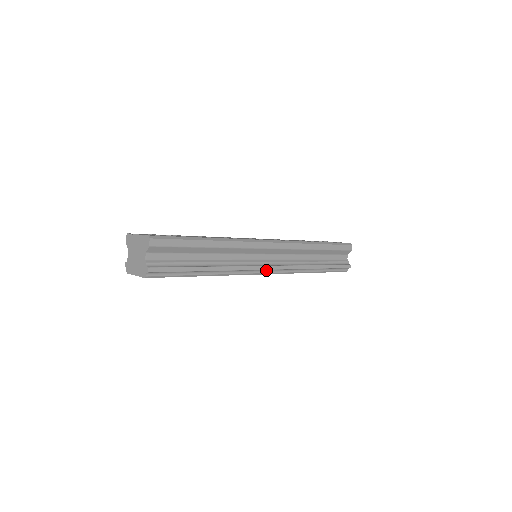
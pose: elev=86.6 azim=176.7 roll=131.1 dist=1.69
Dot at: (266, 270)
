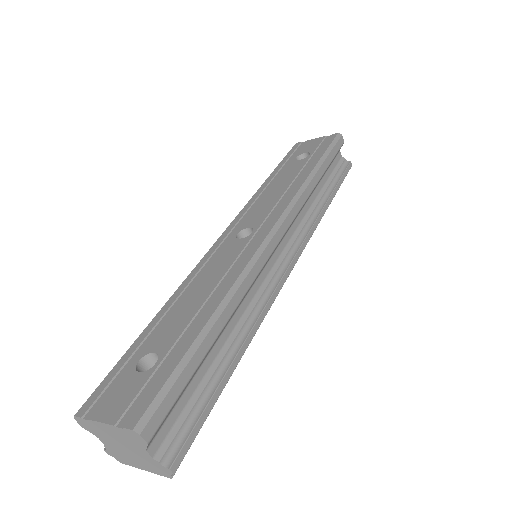
Dot at: (288, 272)
